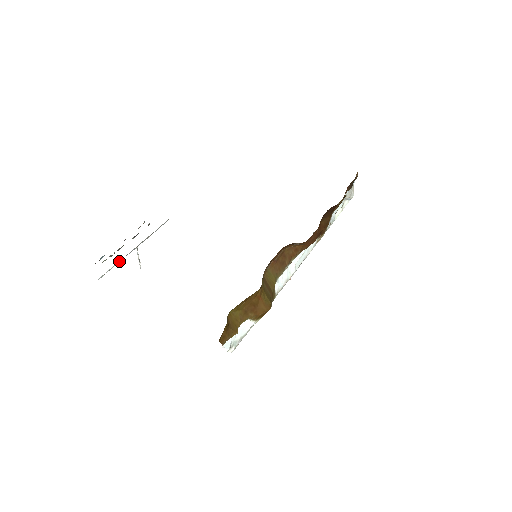
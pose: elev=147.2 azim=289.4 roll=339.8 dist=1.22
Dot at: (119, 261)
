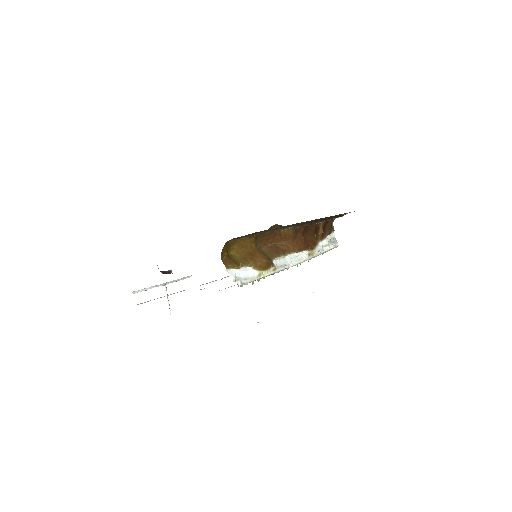
Dot at: (150, 287)
